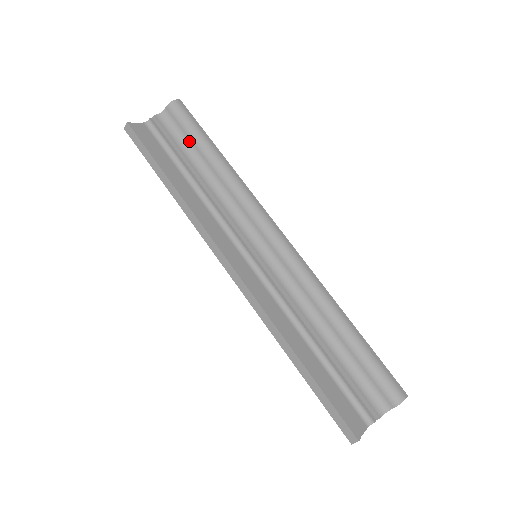
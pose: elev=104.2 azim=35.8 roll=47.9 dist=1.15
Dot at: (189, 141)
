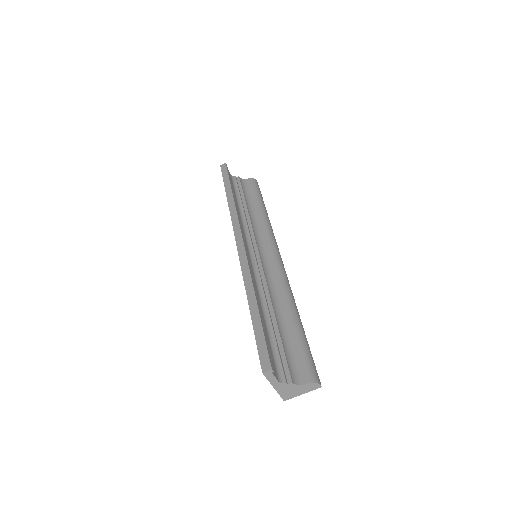
Dot at: (251, 195)
